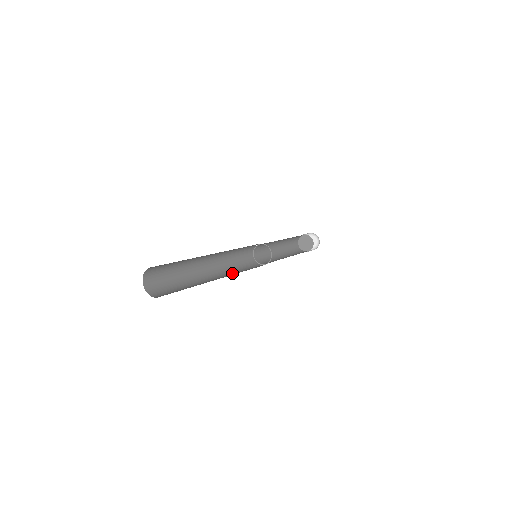
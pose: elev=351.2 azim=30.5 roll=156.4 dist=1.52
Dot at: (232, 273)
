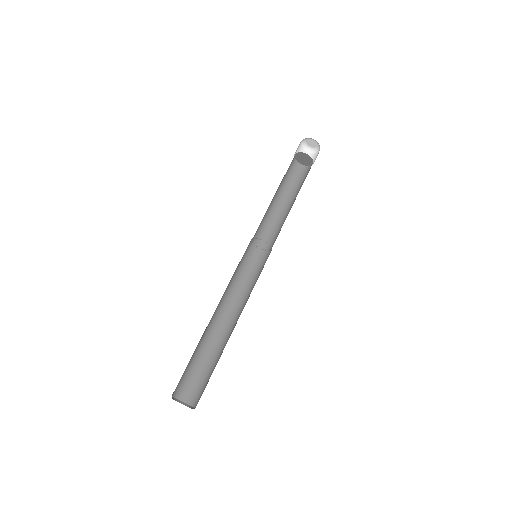
Dot at: (230, 292)
